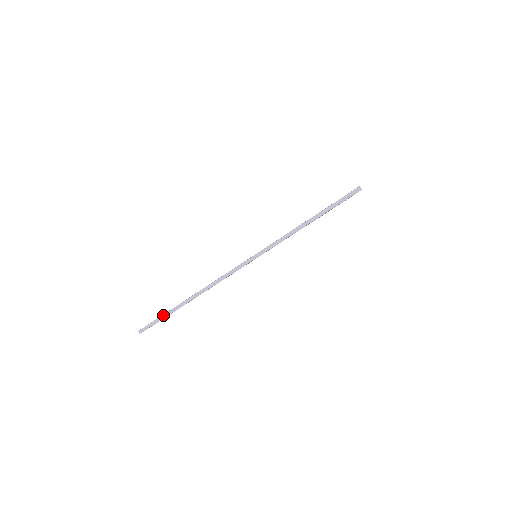
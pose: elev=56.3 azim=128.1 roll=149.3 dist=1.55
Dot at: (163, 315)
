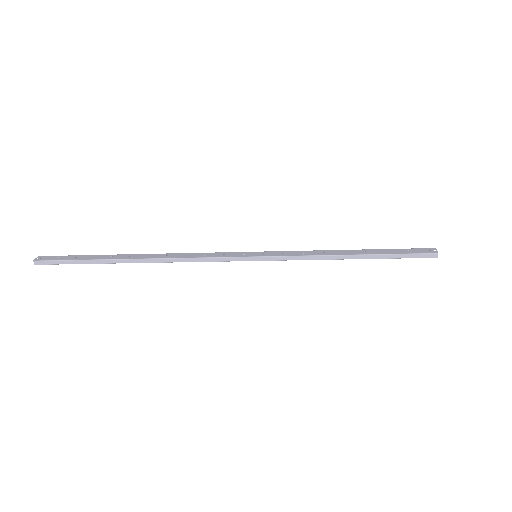
Dot at: (83, 260)
